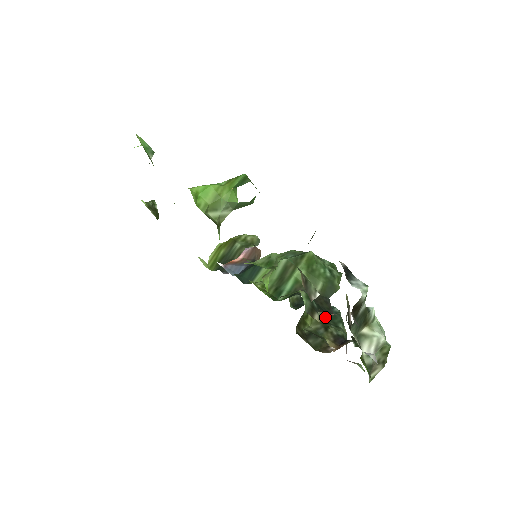
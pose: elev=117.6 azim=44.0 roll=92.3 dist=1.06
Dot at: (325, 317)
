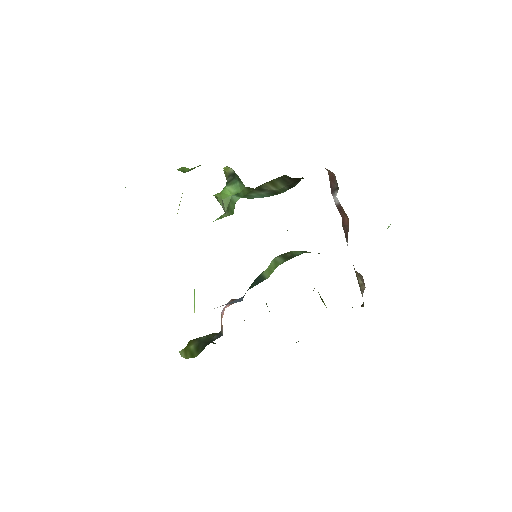
Dot at: (347, 227)
